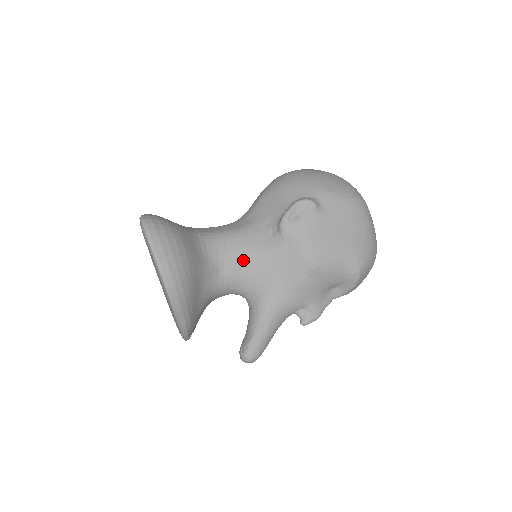
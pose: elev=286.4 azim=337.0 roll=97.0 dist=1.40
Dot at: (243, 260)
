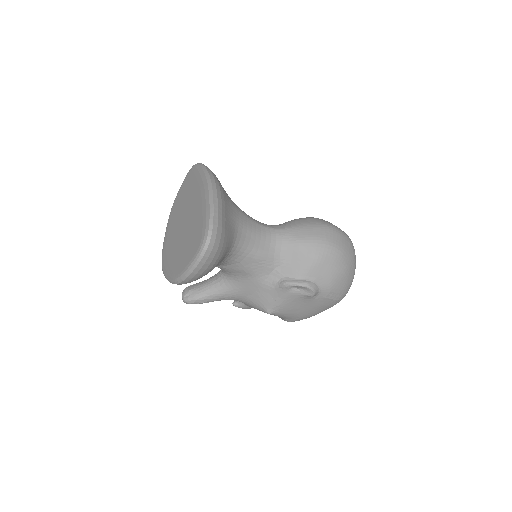
Dot at: (242, 271)
